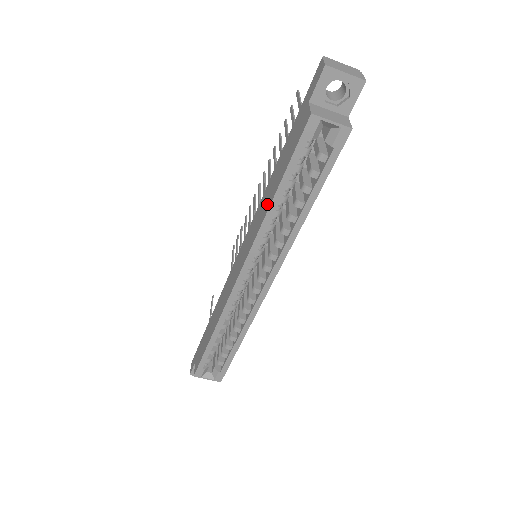
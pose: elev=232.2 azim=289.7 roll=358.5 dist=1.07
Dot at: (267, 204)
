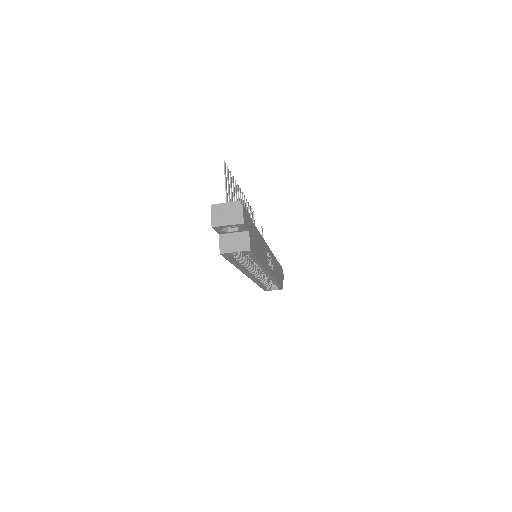
Dot at: occluded
